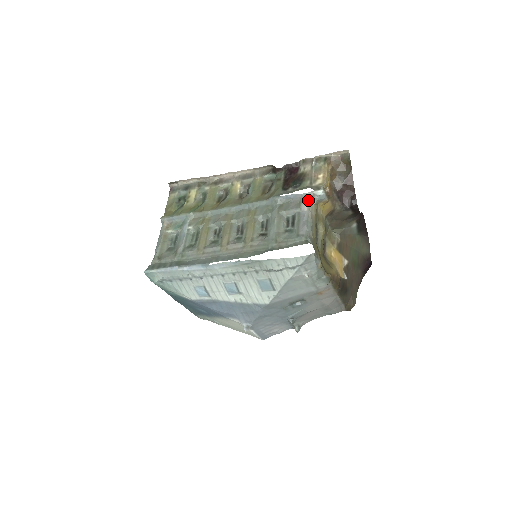
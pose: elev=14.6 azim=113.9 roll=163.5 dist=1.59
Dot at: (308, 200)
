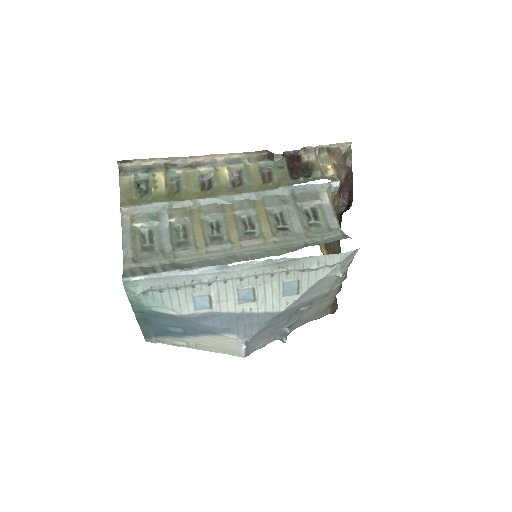
Dot at: (327, 191)
